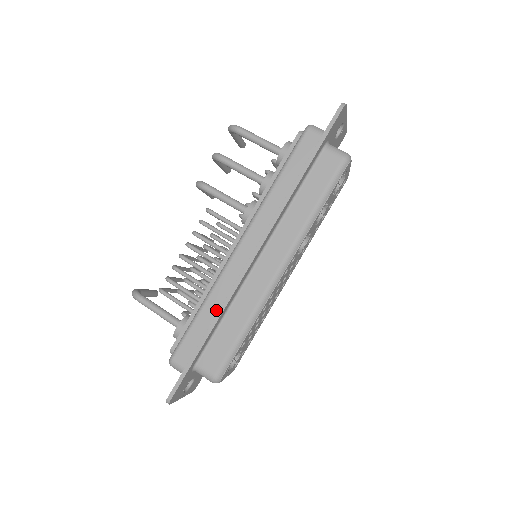
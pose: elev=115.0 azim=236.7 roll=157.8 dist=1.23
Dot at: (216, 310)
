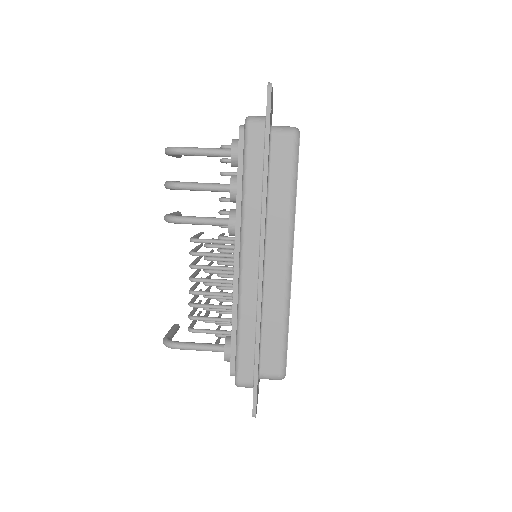
Dot at: (253, 324)
